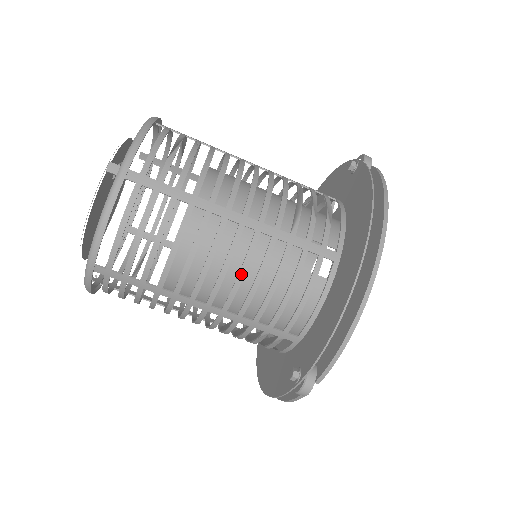
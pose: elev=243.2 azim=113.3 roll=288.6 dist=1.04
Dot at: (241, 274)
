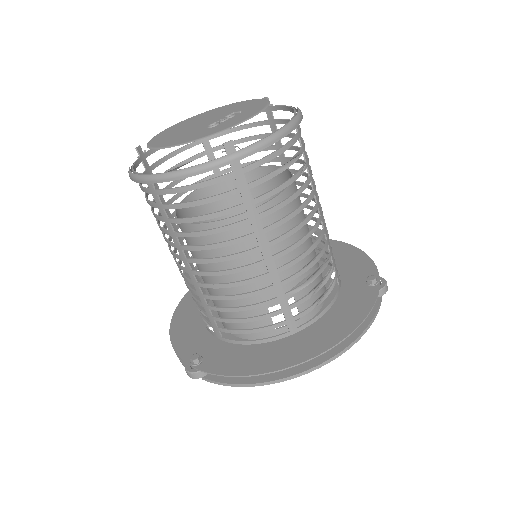
Dot at: (231, 285)
